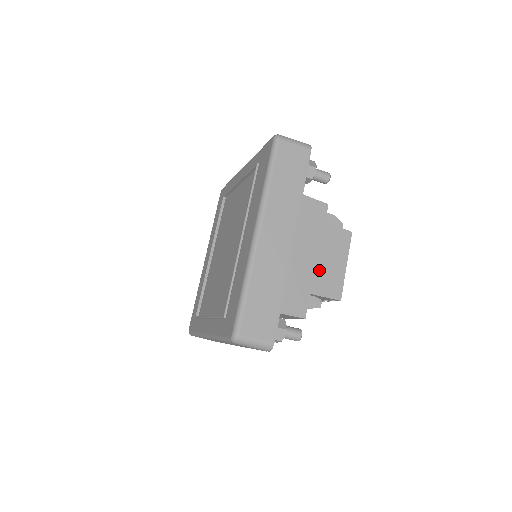
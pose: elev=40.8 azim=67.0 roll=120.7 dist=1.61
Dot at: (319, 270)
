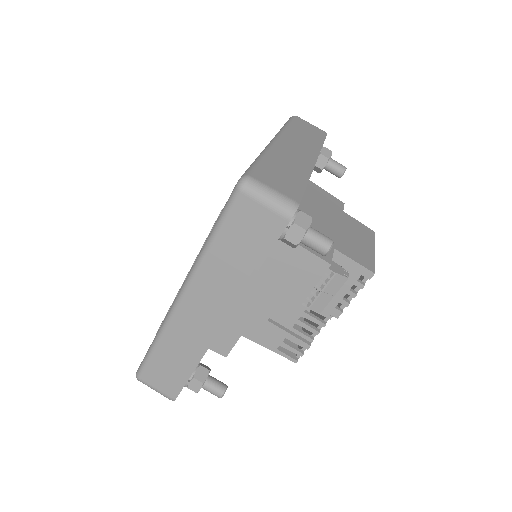
Dot at: (342, 237)
